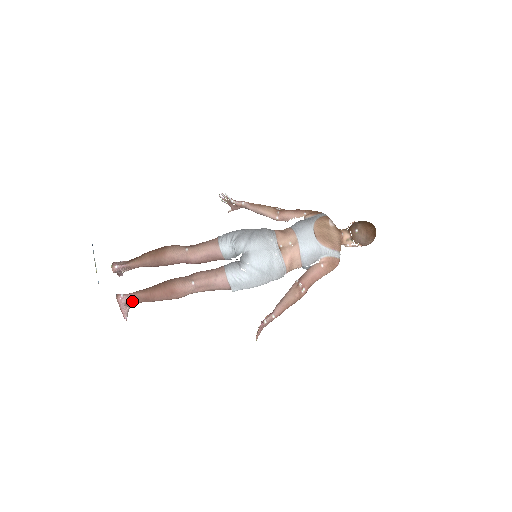
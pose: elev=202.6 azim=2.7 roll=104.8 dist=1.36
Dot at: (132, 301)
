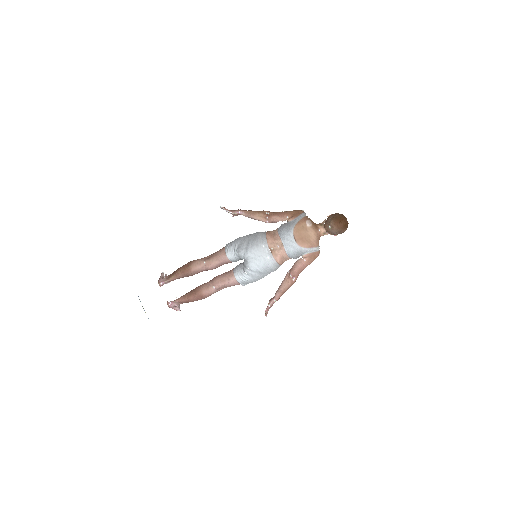
Dot at: (178, 304)
